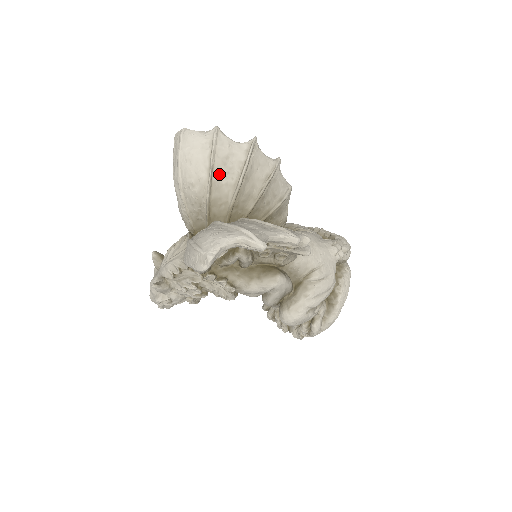
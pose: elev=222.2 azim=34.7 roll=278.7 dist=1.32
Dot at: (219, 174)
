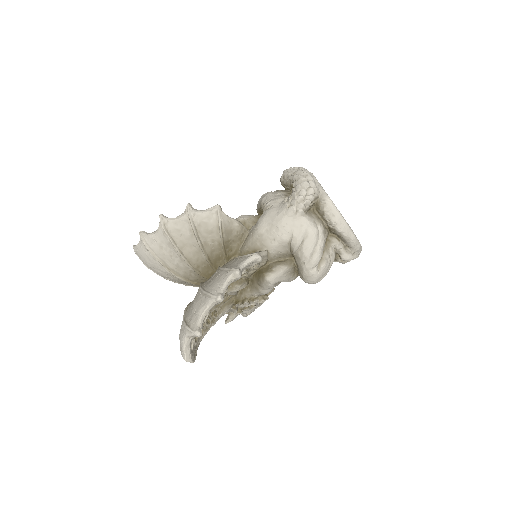
Dot at: (169, 261)
